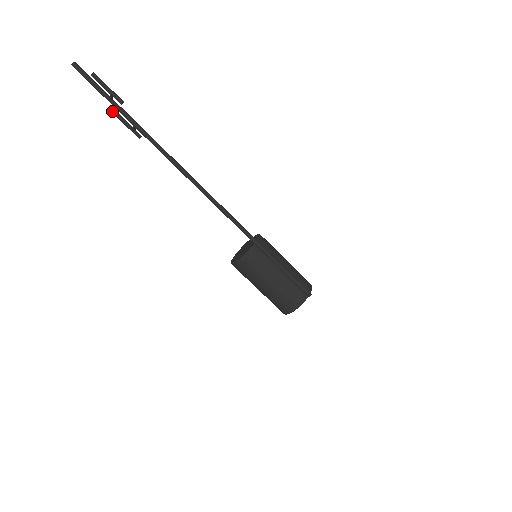
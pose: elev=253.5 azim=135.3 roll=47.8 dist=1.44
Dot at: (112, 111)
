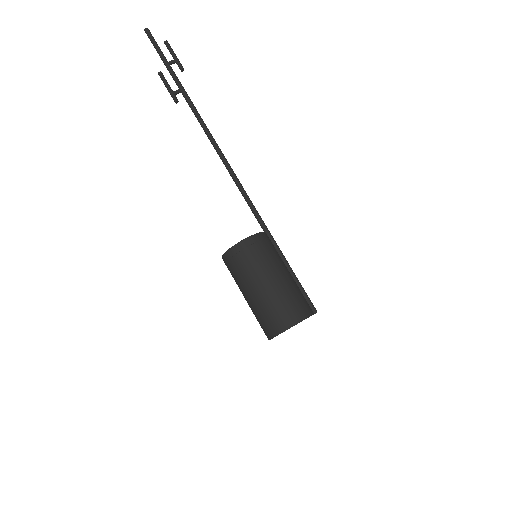
Dot at: (161, 72)
